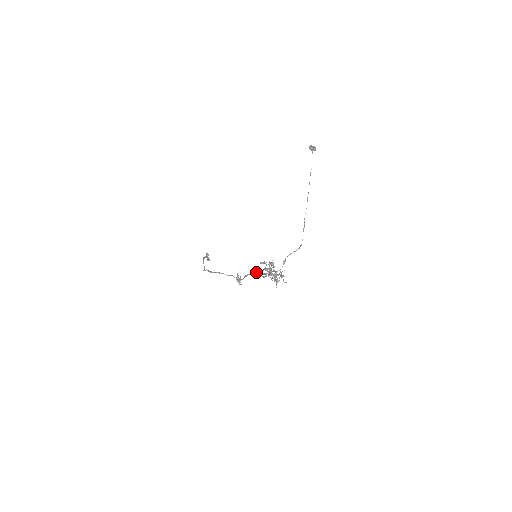
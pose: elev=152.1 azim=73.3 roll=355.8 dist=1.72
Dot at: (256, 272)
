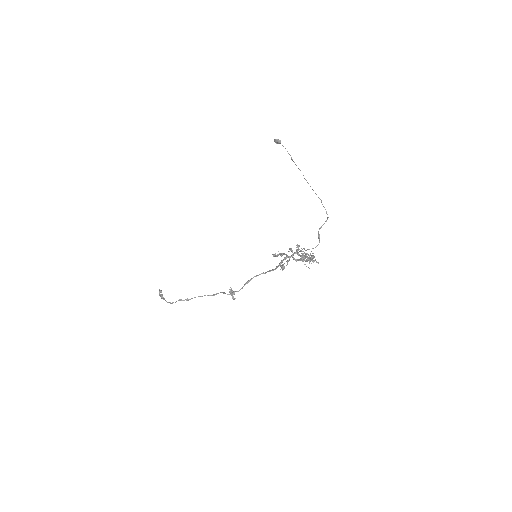
Dot at: (262, 273)
